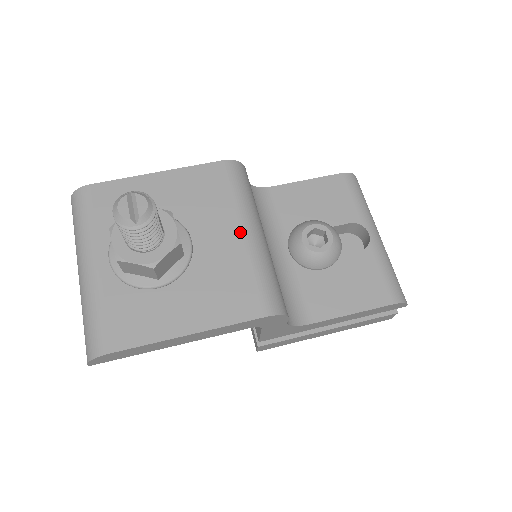
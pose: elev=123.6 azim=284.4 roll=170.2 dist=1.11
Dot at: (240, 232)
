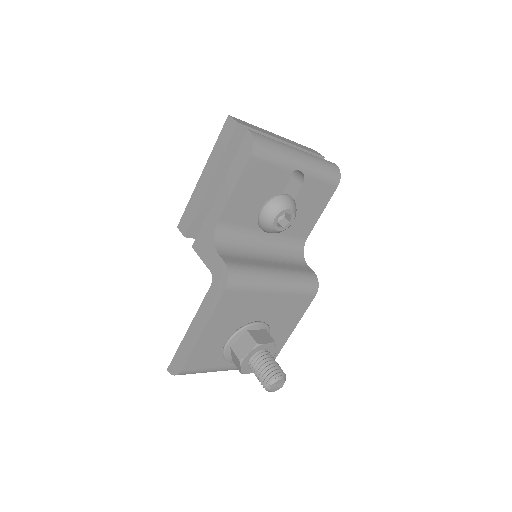
Dot at: (274, 294)
